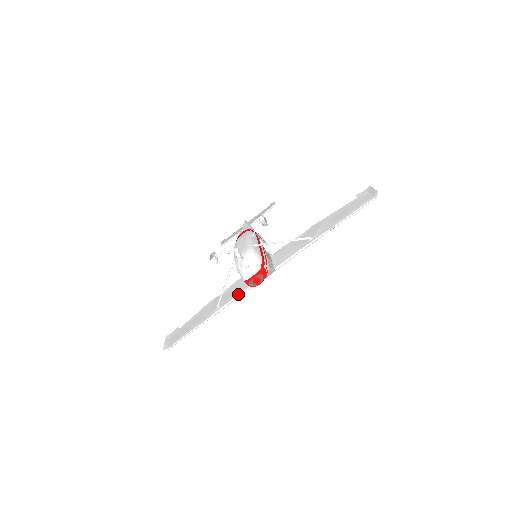
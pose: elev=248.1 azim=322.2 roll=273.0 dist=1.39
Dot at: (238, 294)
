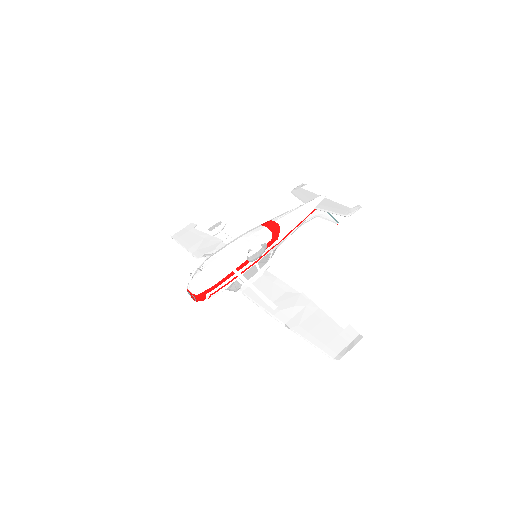
Dot at: occluded
